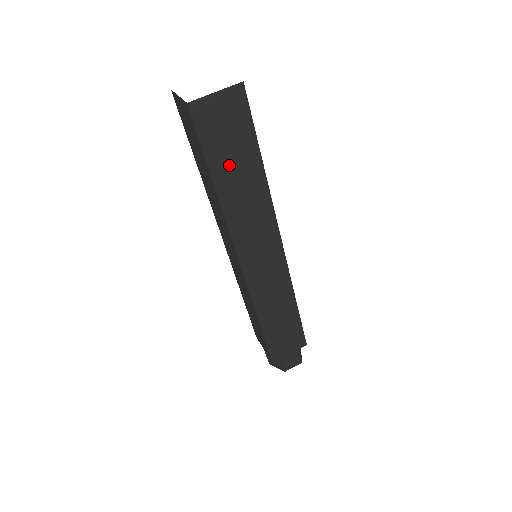
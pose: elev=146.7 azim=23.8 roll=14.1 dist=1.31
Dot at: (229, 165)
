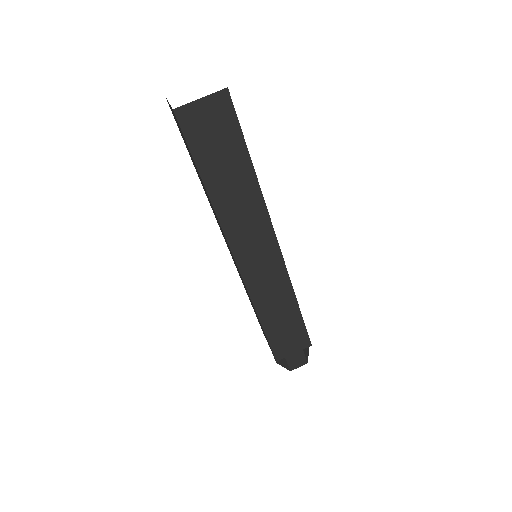
Dot at: (219, 168)
